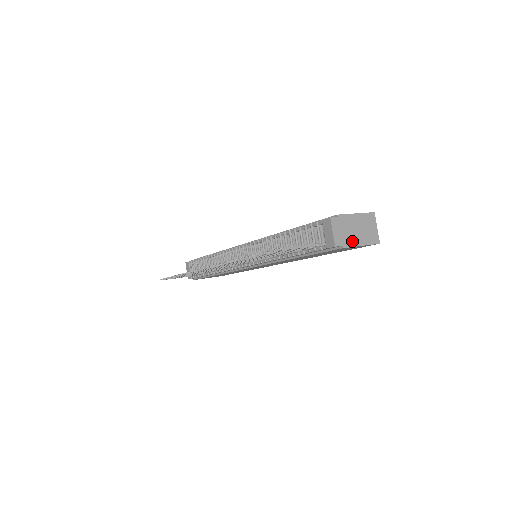
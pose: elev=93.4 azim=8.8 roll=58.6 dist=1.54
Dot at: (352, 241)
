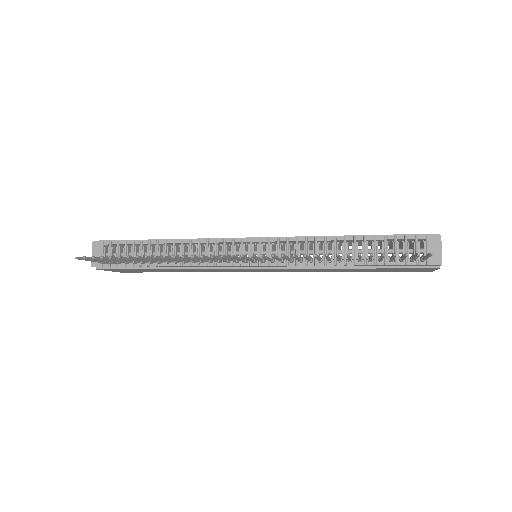
Dot at: occluded
